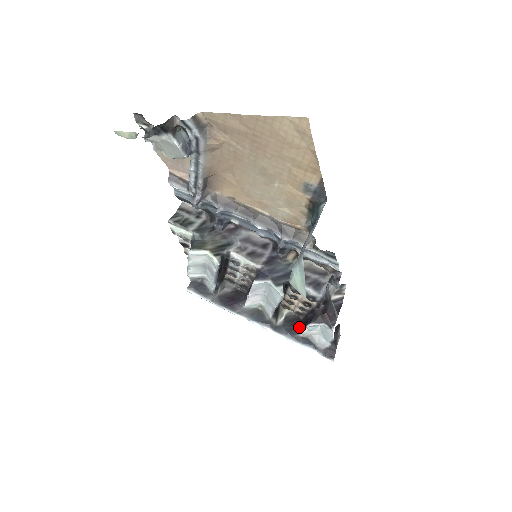
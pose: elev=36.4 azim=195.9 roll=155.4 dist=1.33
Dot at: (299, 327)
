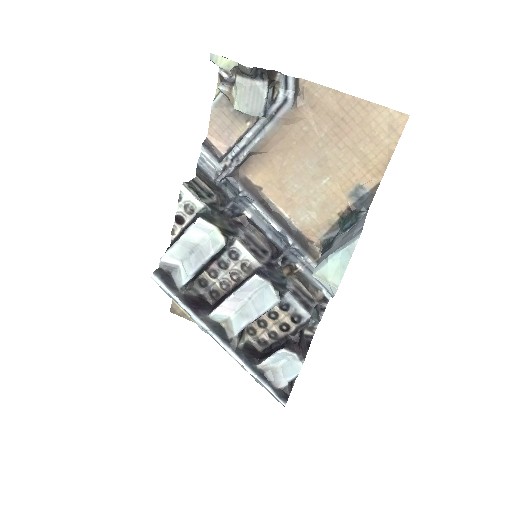
Dot at: (257, 358)
